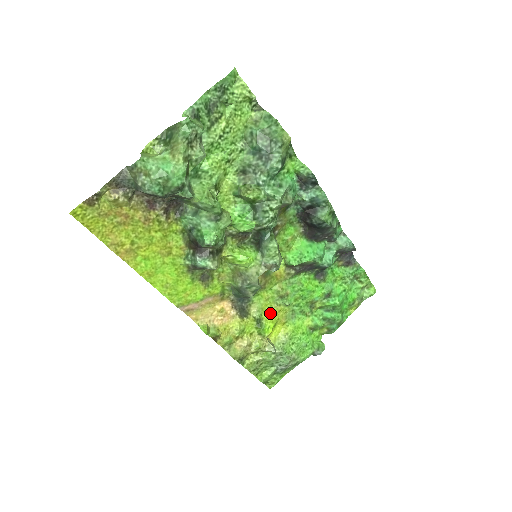
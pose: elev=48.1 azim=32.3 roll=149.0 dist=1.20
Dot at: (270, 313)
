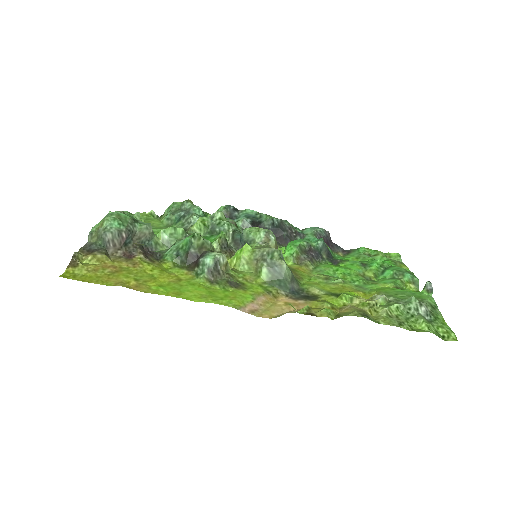
Dot at: (336, 290)
